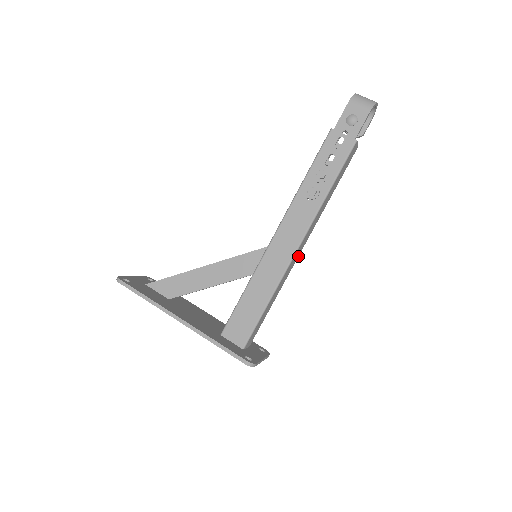
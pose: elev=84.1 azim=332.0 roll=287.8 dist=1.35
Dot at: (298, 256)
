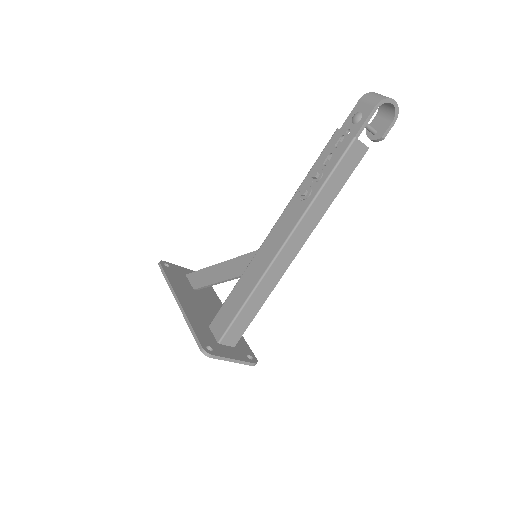
Dot at: occluded
